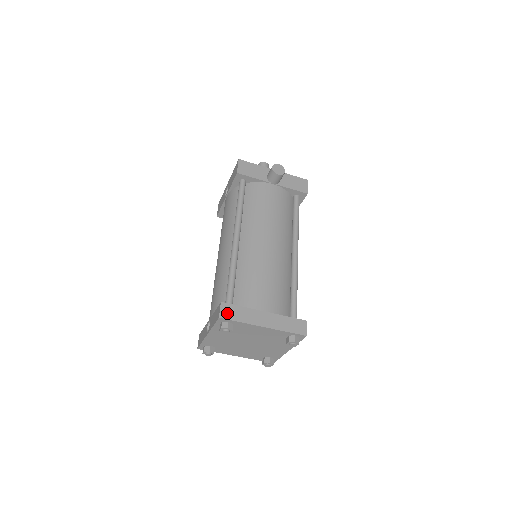
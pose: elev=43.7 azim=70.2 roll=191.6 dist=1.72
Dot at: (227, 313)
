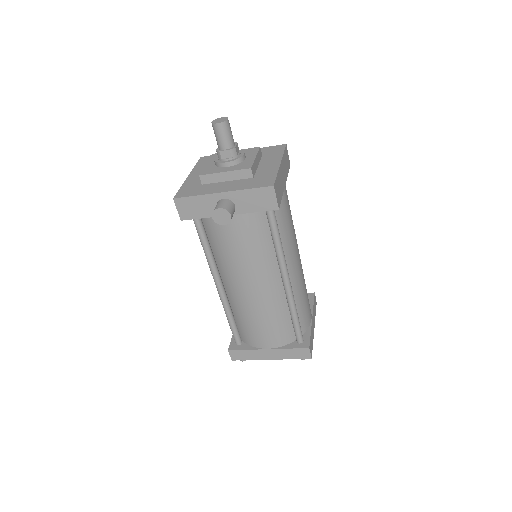
Dot at: (236, 357)
